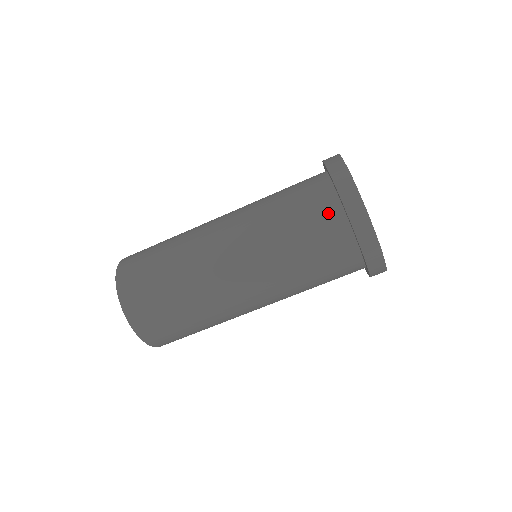
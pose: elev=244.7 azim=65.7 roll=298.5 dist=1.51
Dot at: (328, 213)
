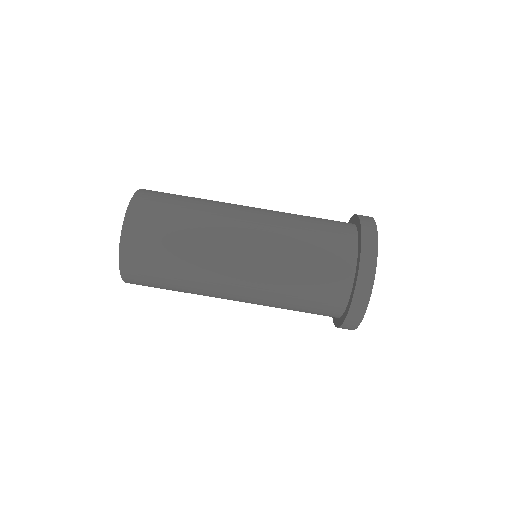
Dot at: (343, 223)
